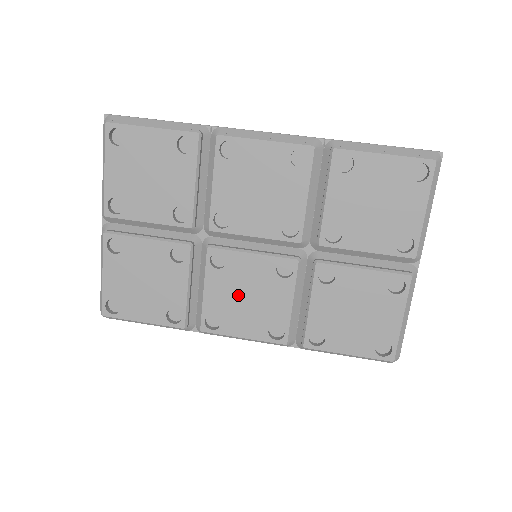
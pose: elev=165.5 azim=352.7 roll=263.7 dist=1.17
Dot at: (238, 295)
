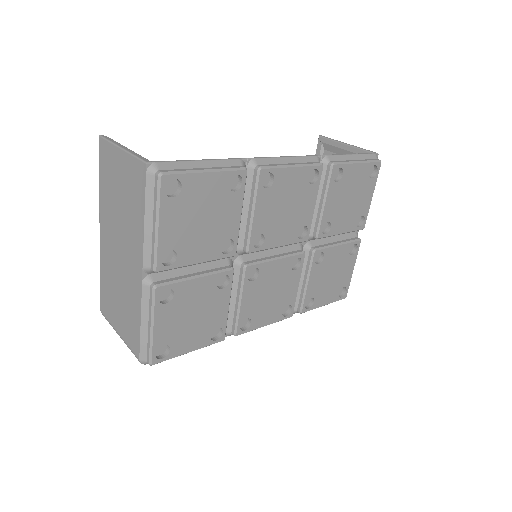
Dot at: (265, 295)
